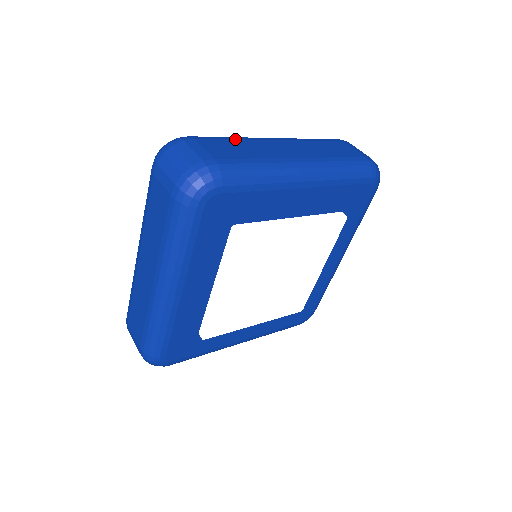
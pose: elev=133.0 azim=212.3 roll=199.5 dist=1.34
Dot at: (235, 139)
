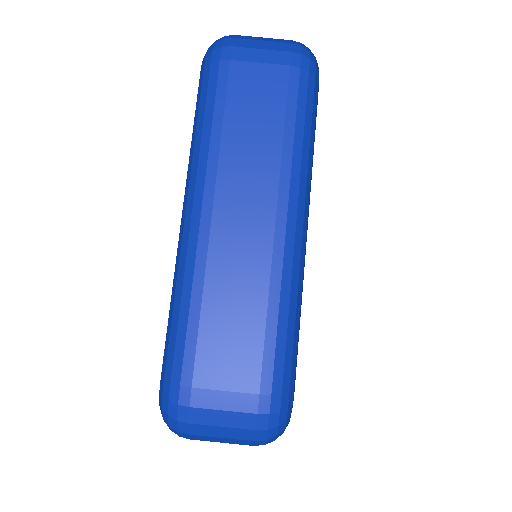
Dot at: (201, 306)
